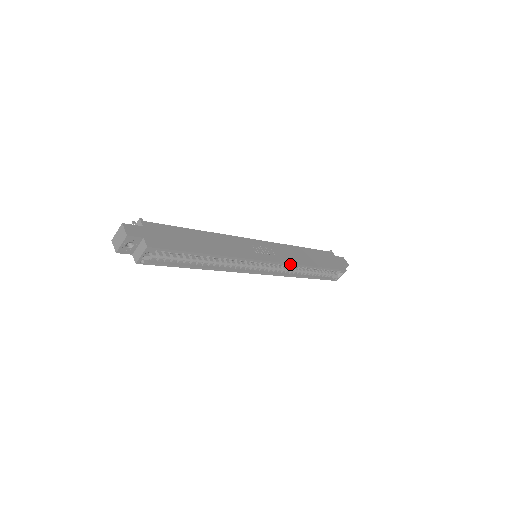
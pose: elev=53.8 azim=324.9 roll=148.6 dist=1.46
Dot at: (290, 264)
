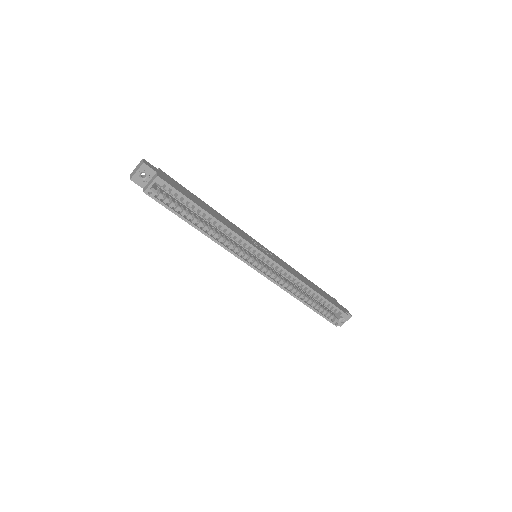
Dot at: (288, 272)
